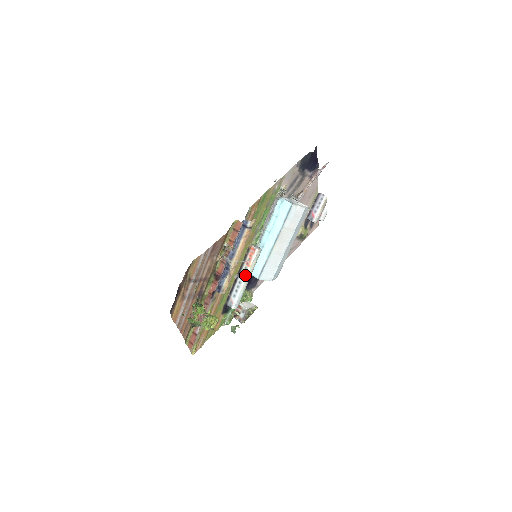
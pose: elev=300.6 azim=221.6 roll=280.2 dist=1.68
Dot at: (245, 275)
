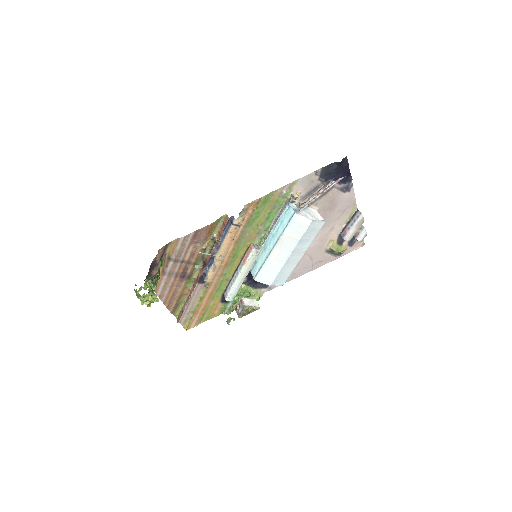
Dot at: (240, 271)
